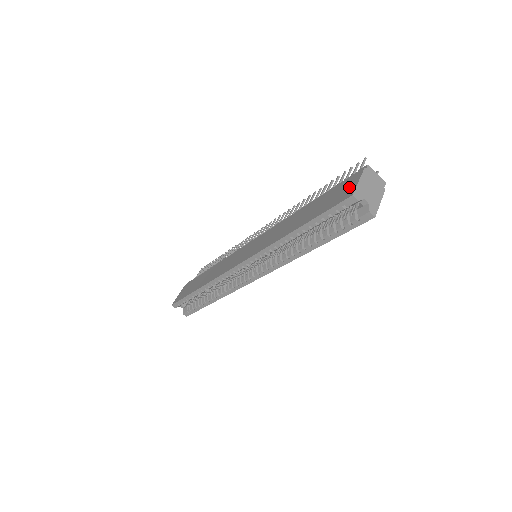
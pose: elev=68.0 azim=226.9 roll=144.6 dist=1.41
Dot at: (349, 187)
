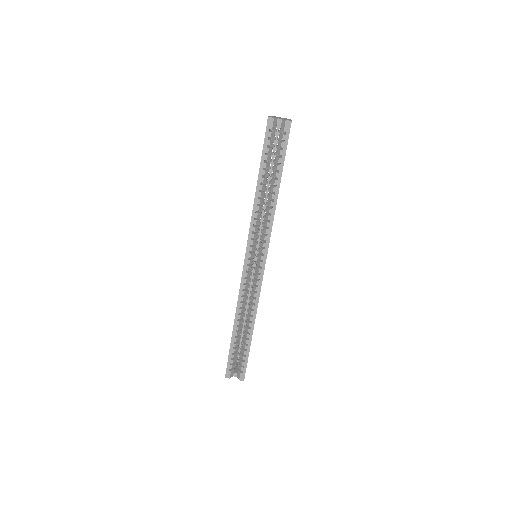
Dot at: occluded
